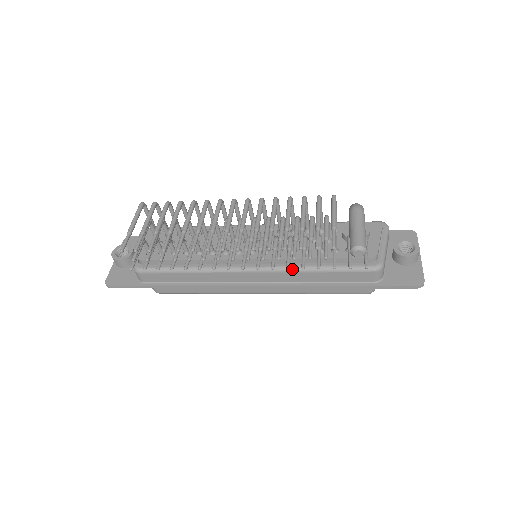
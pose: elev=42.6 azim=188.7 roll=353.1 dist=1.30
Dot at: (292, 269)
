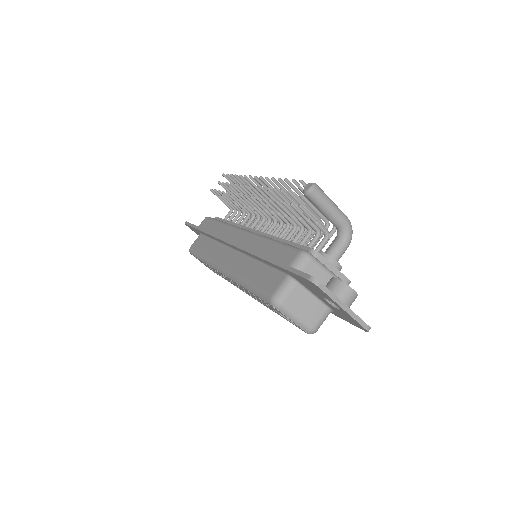
Dot at: (262, 235)
